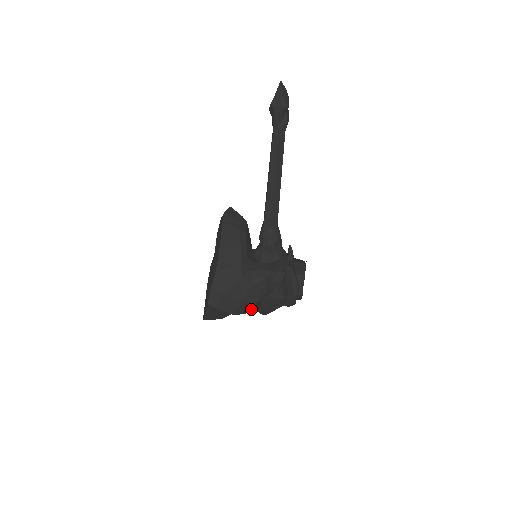
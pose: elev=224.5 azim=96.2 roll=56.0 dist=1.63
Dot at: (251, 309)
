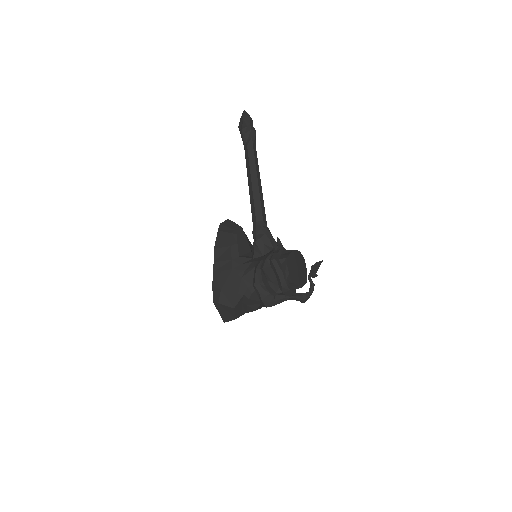
Dot at: (258, 305)
